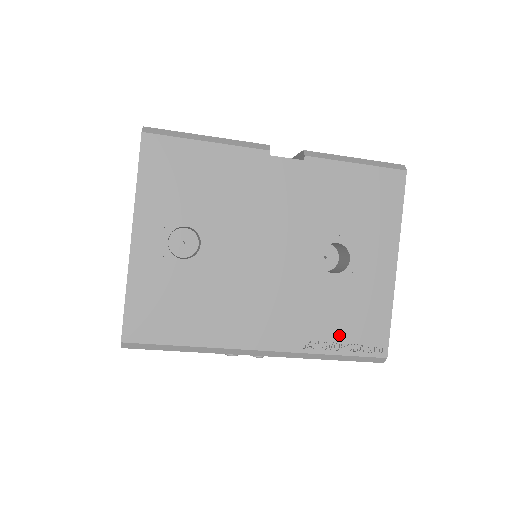
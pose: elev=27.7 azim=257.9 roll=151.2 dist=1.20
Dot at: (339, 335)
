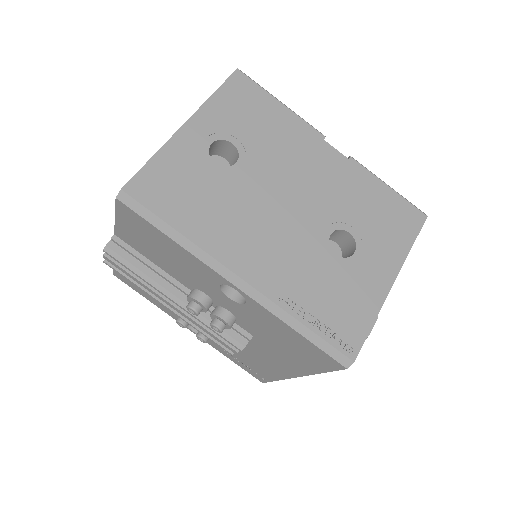
Dot at: (318, 310)
